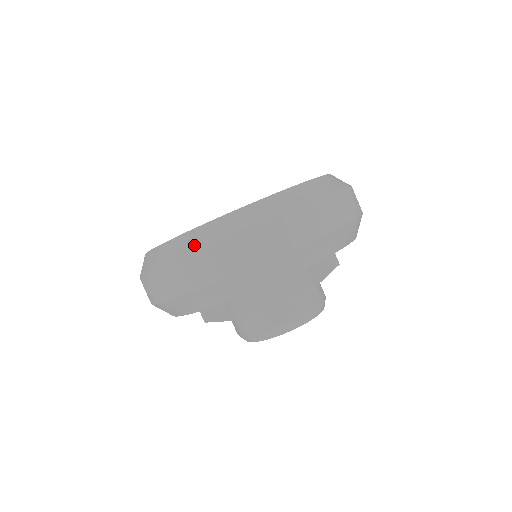
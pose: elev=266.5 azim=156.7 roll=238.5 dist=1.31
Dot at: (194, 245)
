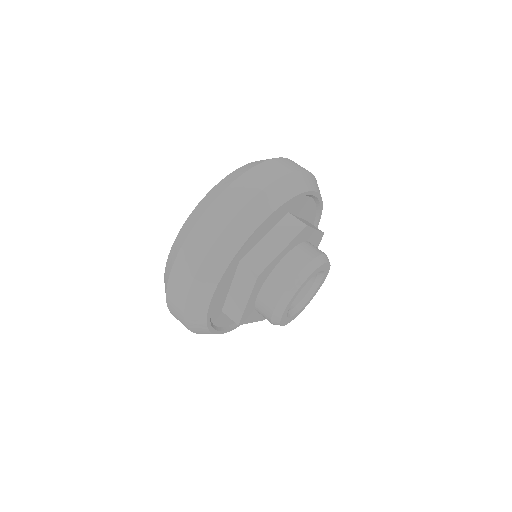
Dot at: occluded
